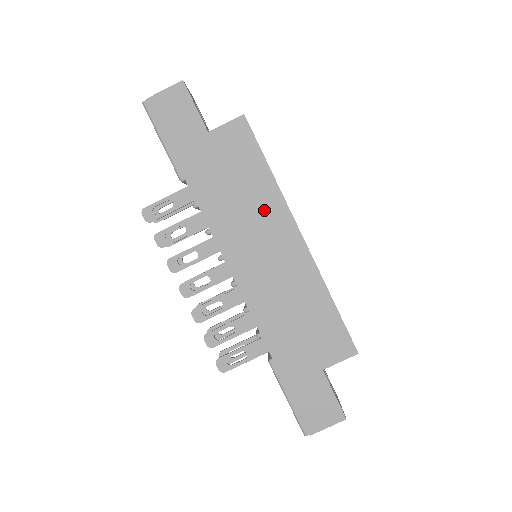
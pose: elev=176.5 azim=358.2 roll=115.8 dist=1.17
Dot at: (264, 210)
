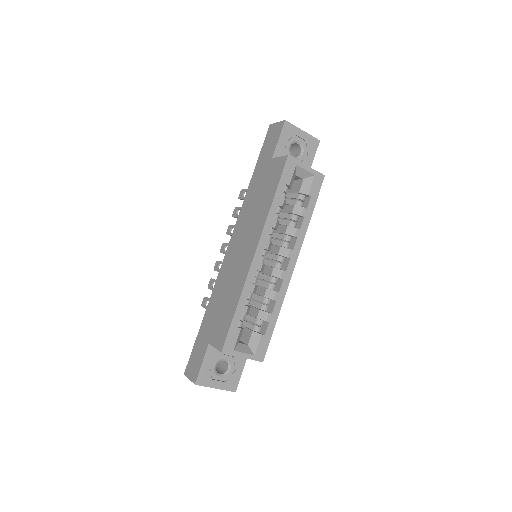
Dot at: (256, 223)
